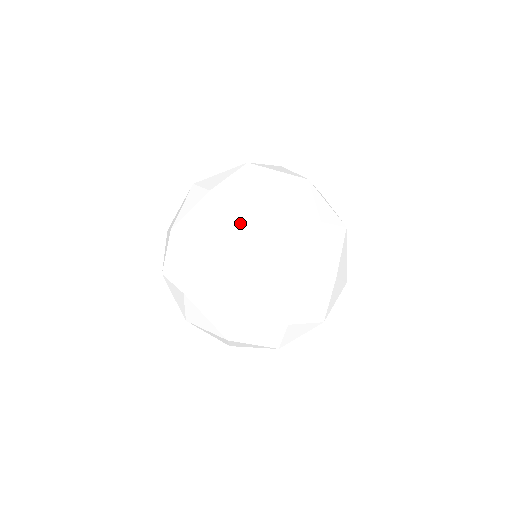
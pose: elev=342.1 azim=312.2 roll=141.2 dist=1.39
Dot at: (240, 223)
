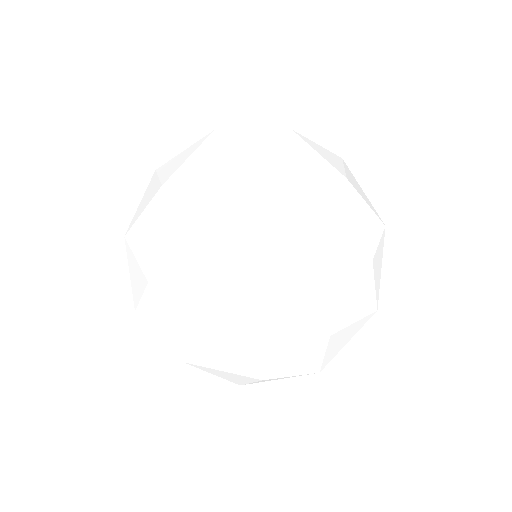
Dot at: (297, 171)
